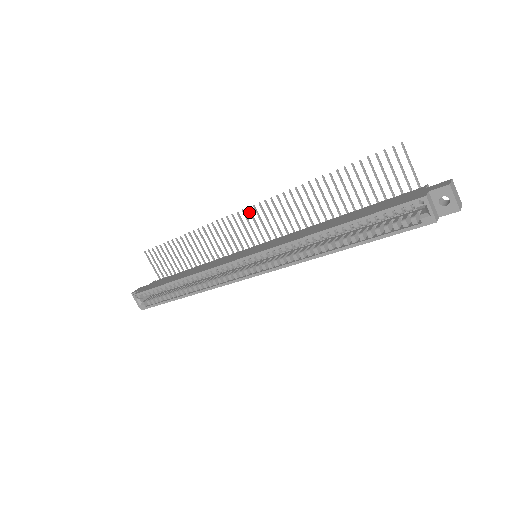
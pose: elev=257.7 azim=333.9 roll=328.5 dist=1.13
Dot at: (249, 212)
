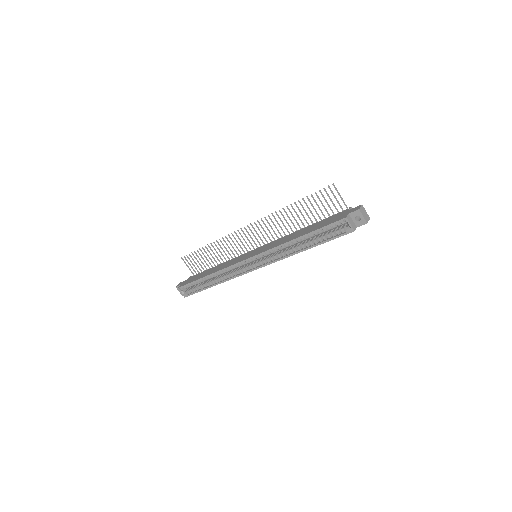
Dot at: occluded
